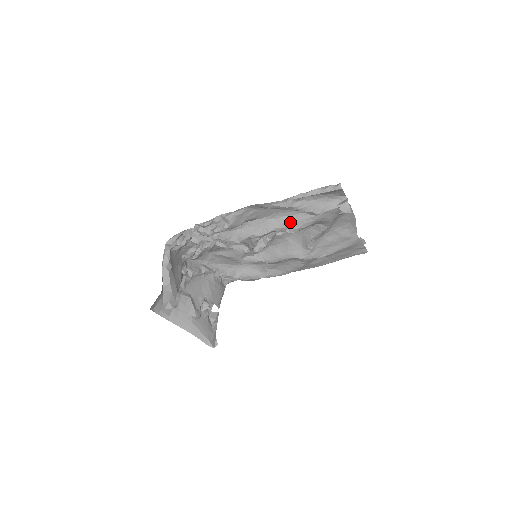
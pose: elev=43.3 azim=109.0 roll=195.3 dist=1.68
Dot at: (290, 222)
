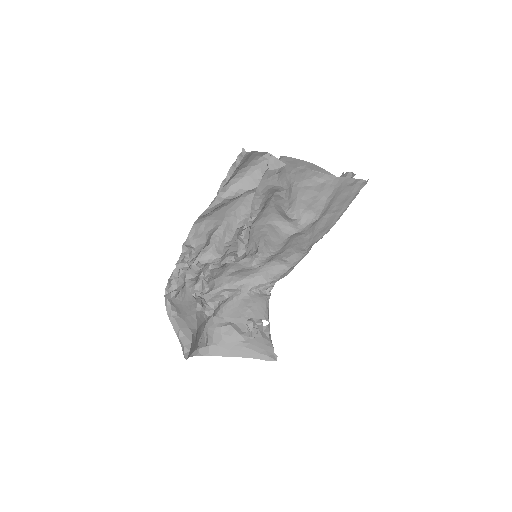
Dot at: (245, 210)
